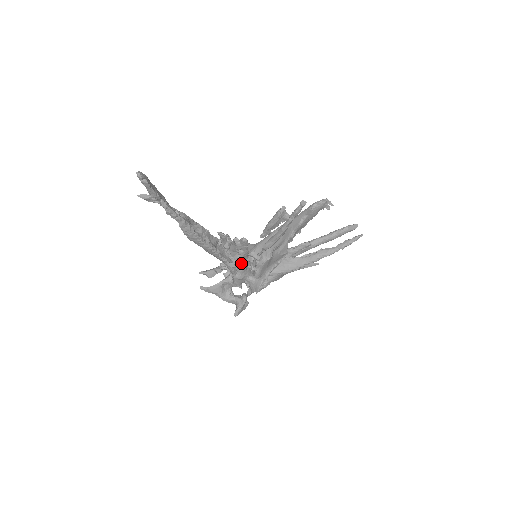
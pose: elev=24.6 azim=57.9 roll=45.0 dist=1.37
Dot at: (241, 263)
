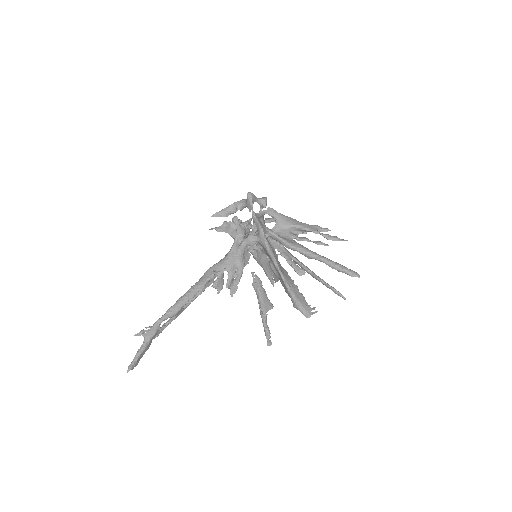
Dot at: occluded
